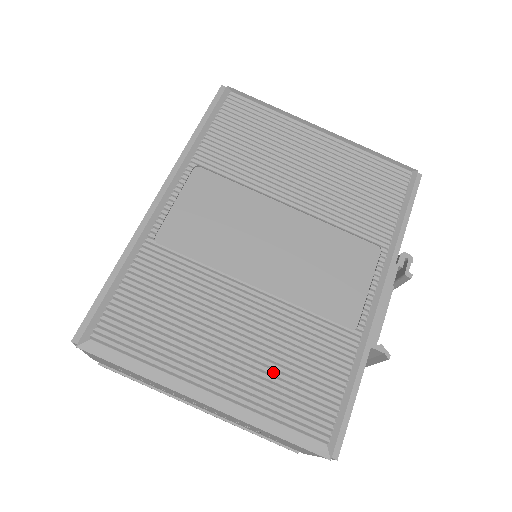
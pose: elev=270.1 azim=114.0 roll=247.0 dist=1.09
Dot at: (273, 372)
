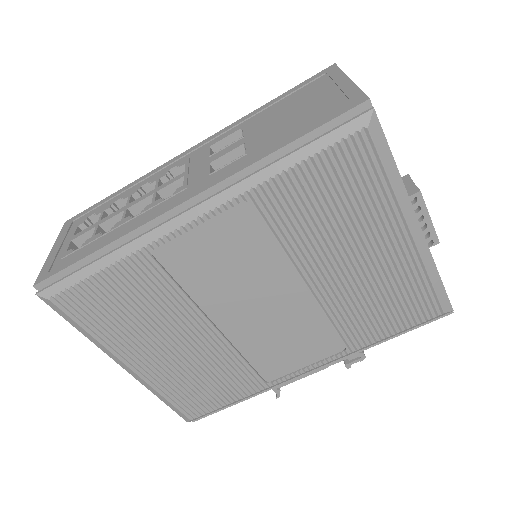
Dot at: (186, 378)
